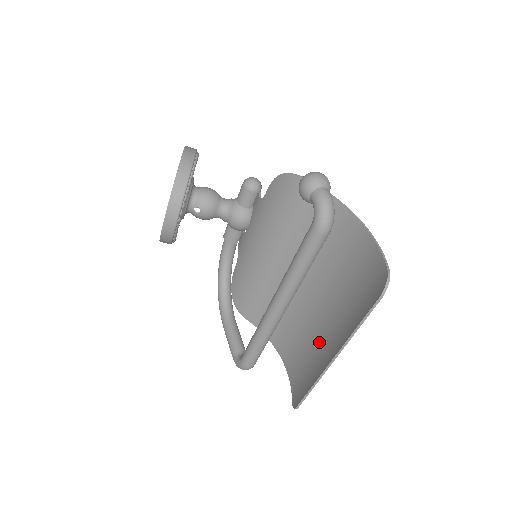
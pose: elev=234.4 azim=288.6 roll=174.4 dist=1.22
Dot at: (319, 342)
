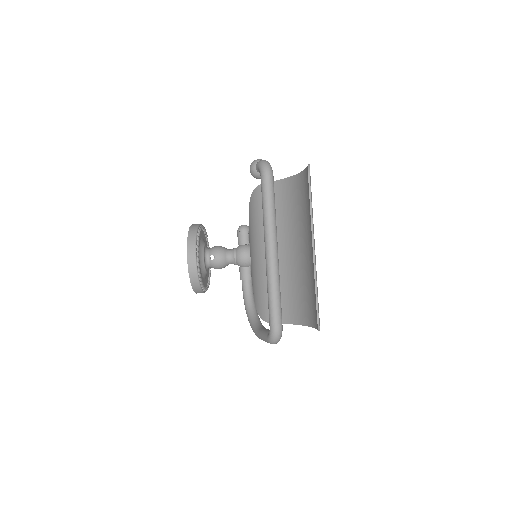
Dot at: (312, 266)
